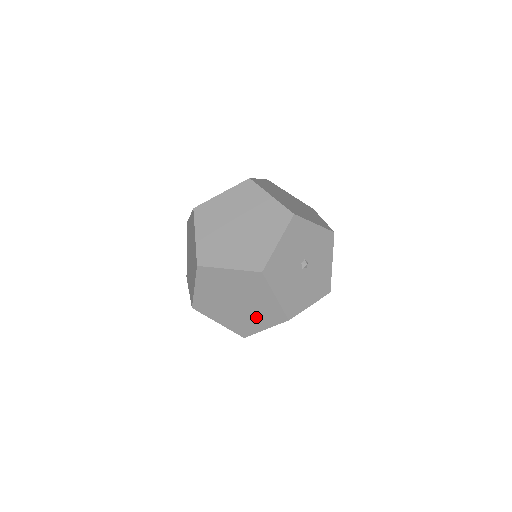
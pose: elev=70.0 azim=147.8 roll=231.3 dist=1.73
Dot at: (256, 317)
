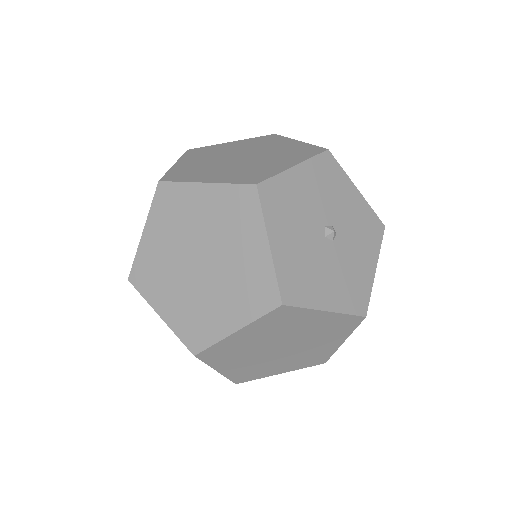
Dot at: (226, 298)
